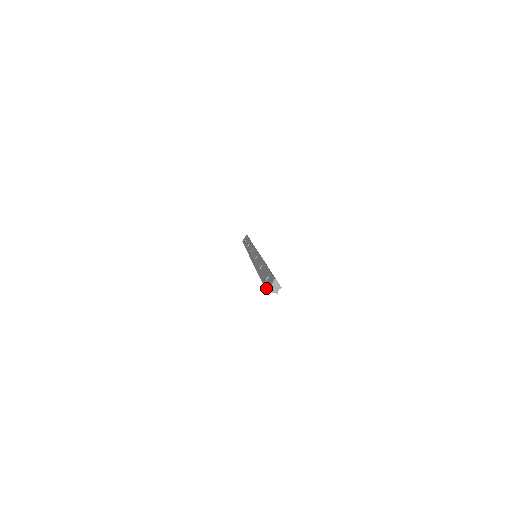
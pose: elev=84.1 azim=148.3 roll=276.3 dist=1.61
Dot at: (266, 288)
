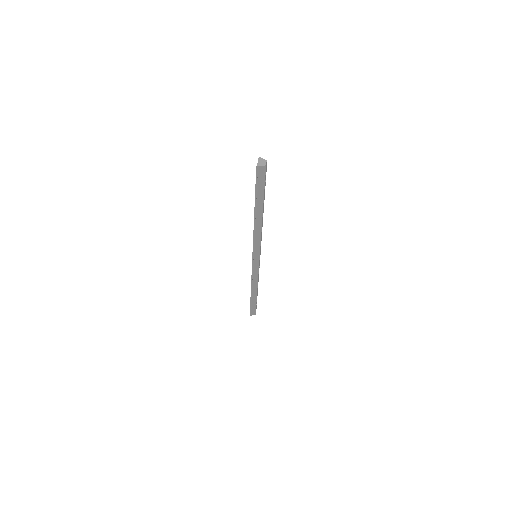
Dot at: (256, 171)
